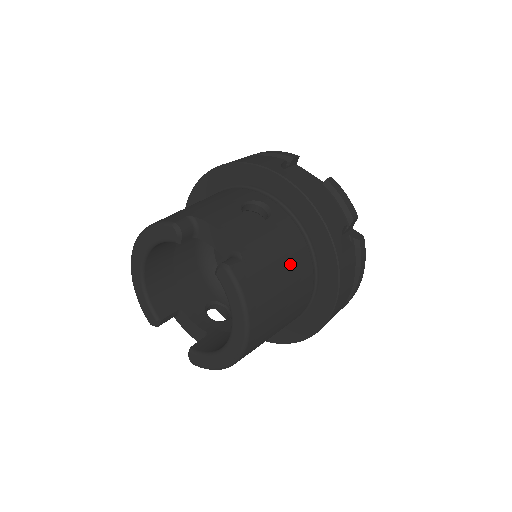
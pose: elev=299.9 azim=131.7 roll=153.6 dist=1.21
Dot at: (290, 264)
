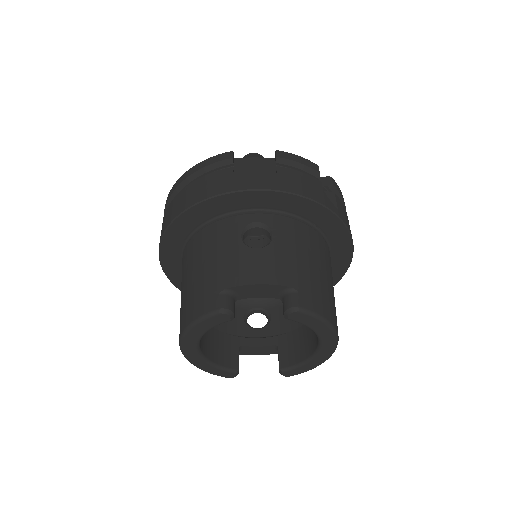
Dot at: (315, 255)
